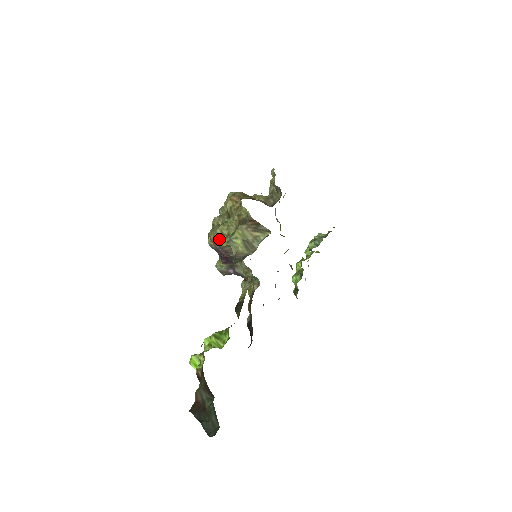
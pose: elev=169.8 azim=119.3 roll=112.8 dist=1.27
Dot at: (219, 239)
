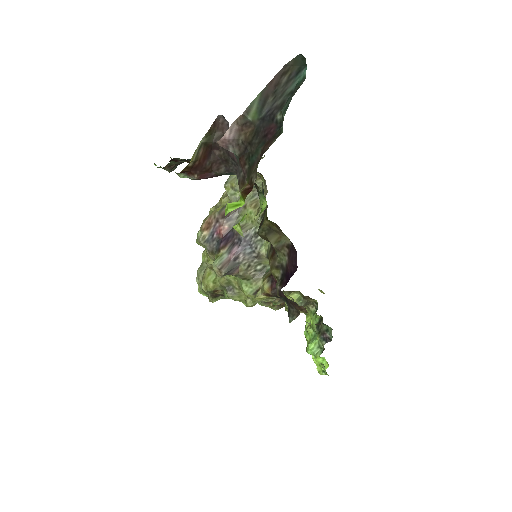
Dot at: (213, 212)
